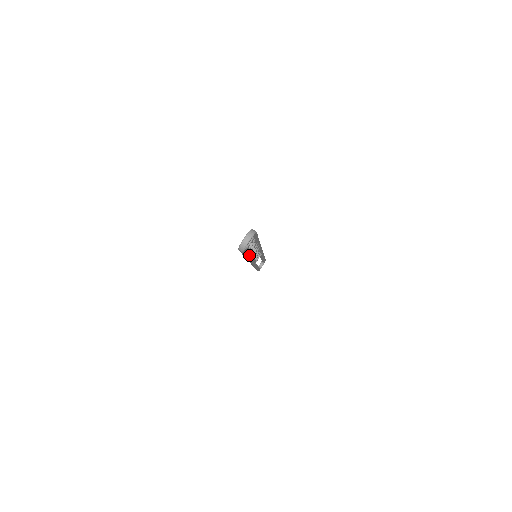
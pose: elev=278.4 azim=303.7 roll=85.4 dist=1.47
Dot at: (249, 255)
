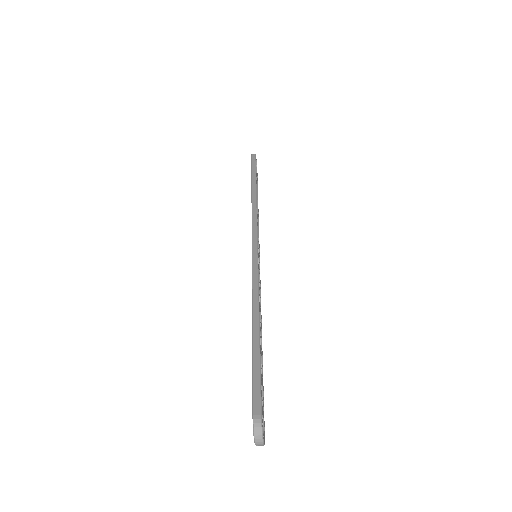
Dot at: (261, 351)
